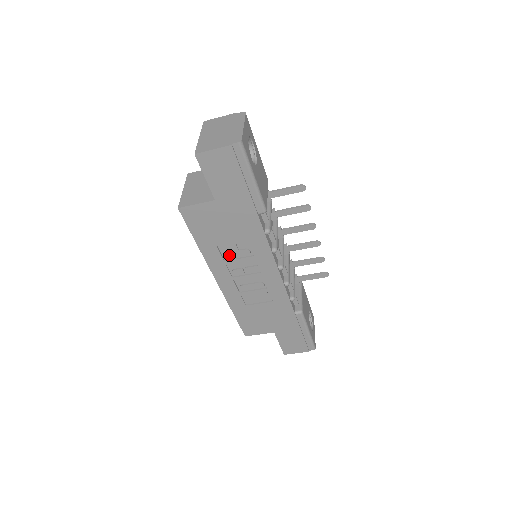
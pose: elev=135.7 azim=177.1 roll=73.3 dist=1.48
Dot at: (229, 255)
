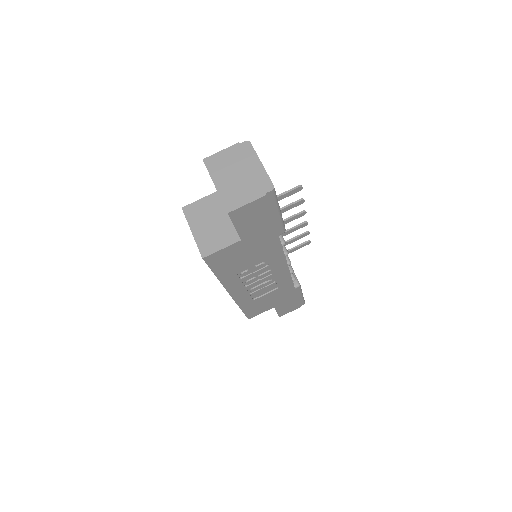
Dot at: (246, 273)
